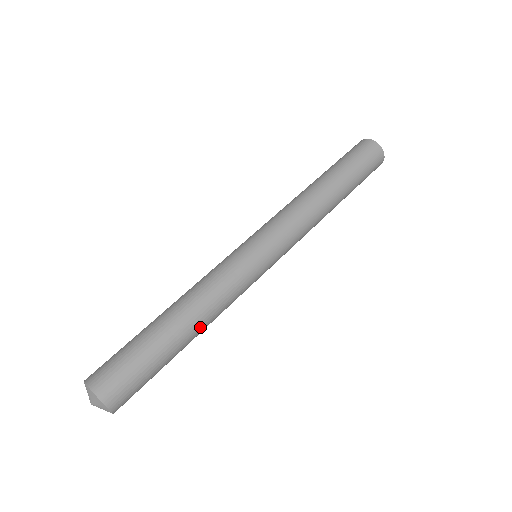
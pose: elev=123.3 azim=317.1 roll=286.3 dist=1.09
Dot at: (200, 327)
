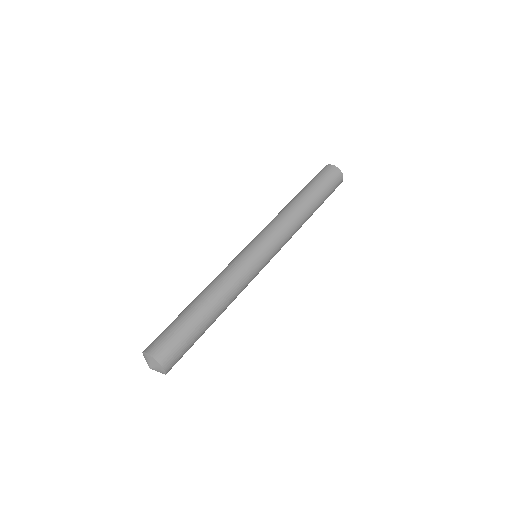
Dot at: (218, 303)
